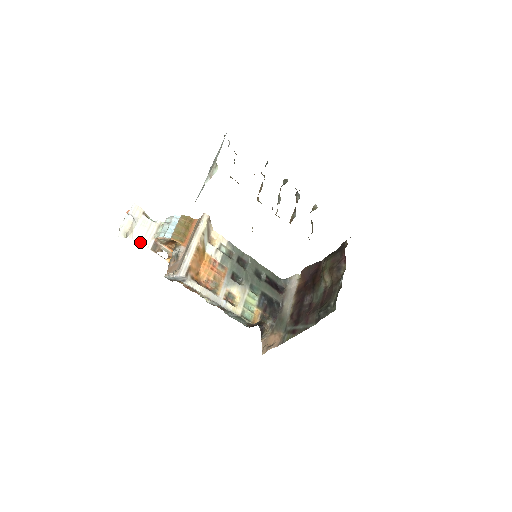
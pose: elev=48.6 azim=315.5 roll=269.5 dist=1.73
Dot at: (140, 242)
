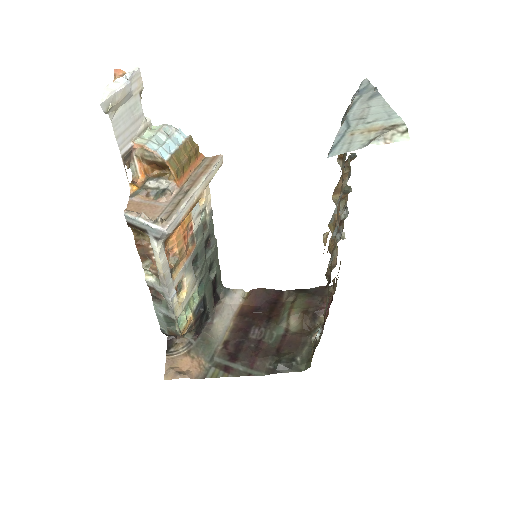
Dot at: (116, 134)
